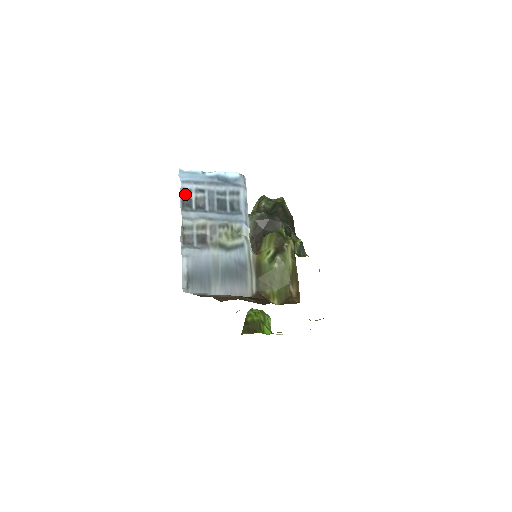
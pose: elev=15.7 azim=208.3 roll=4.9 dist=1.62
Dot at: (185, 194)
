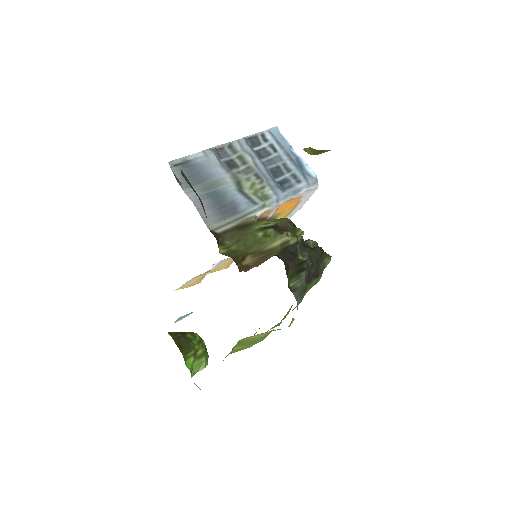
Dot at: (260, 138)
